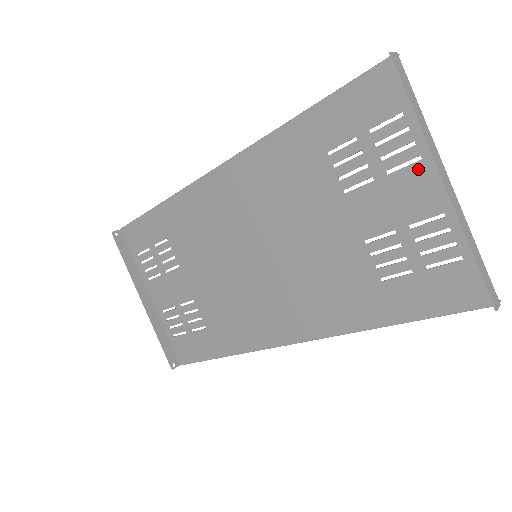
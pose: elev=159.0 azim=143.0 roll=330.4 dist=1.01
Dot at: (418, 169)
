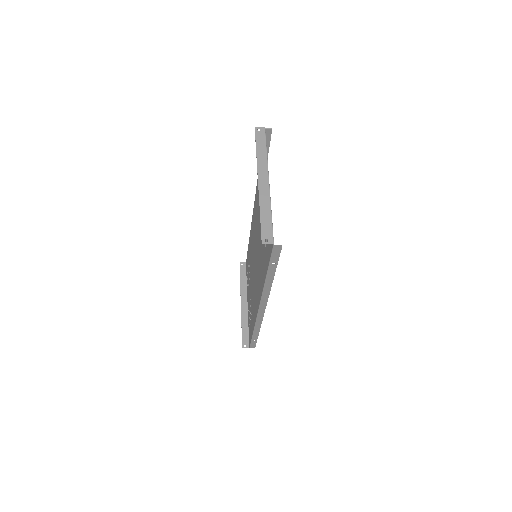
Dot at: occluded
